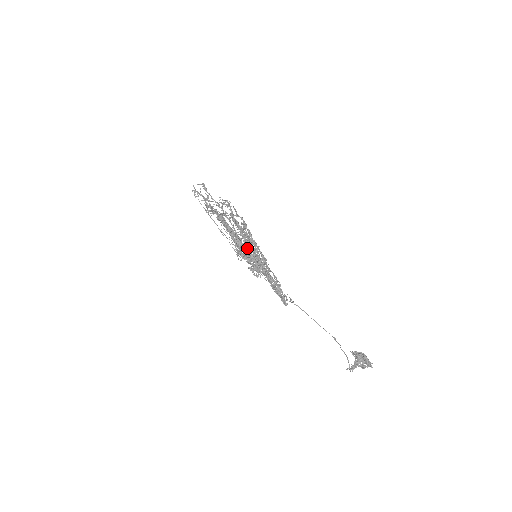
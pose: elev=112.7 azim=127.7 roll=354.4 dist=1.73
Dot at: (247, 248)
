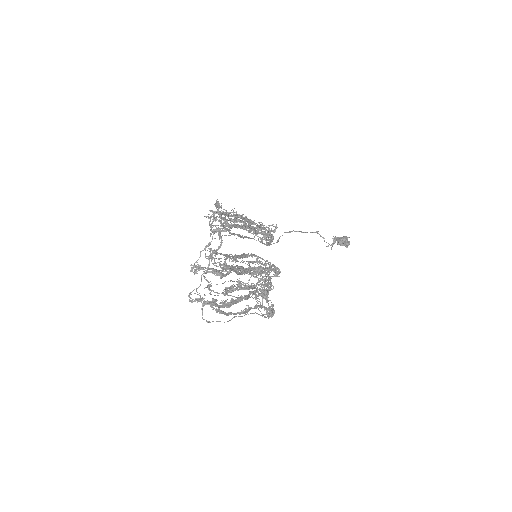
Dot at: occluded
